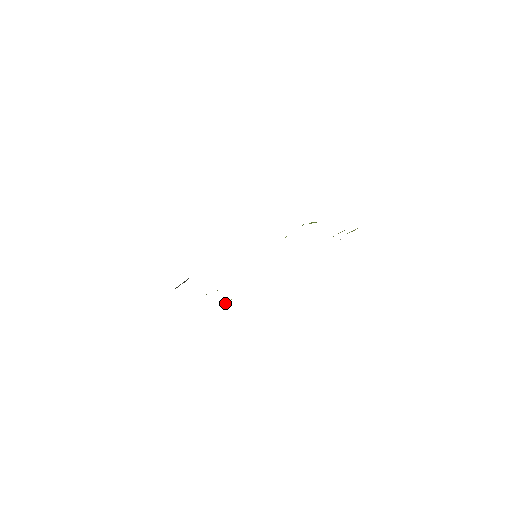
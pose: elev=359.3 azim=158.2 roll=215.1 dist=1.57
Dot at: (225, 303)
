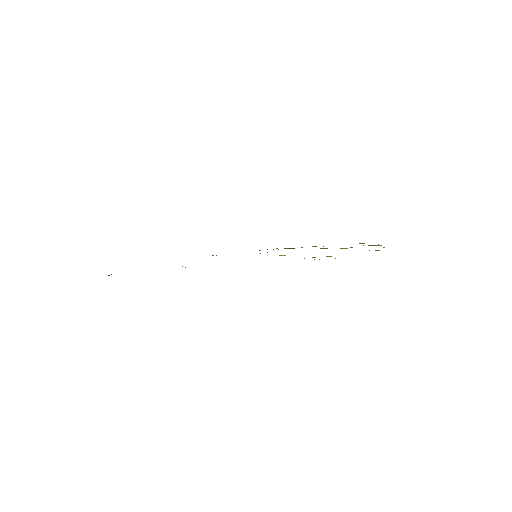
Dot at: (335, 258)
